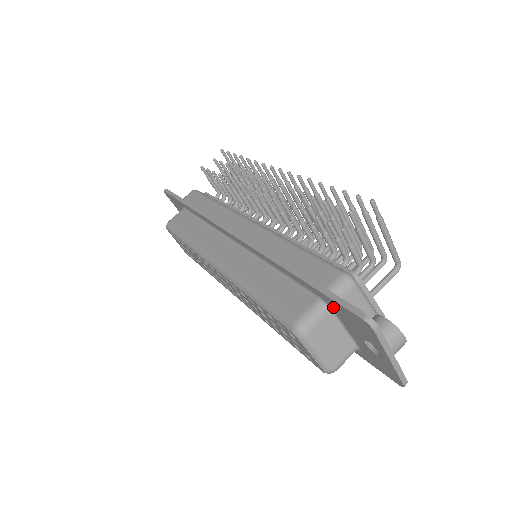
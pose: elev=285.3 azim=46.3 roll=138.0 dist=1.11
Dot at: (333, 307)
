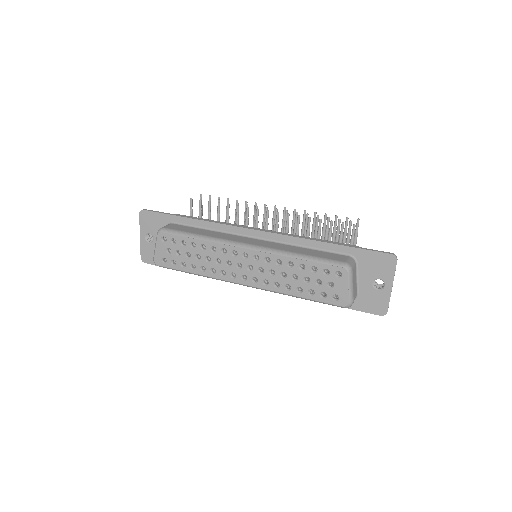
Dot at: (361, 259)
